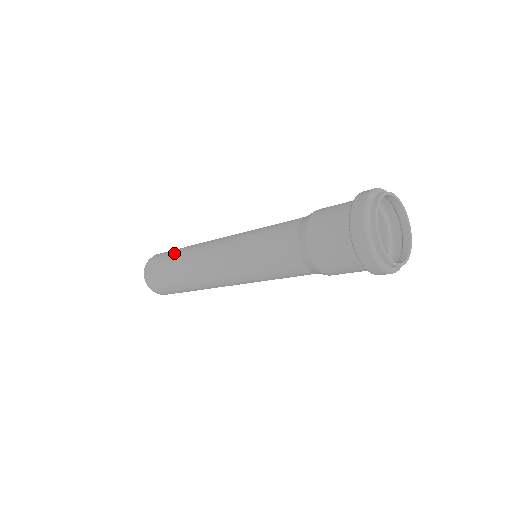
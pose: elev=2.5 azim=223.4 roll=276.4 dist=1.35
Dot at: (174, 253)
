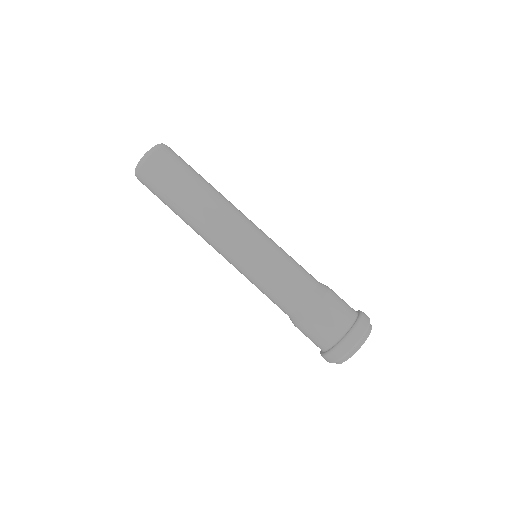
Dot at: (193, 177)
